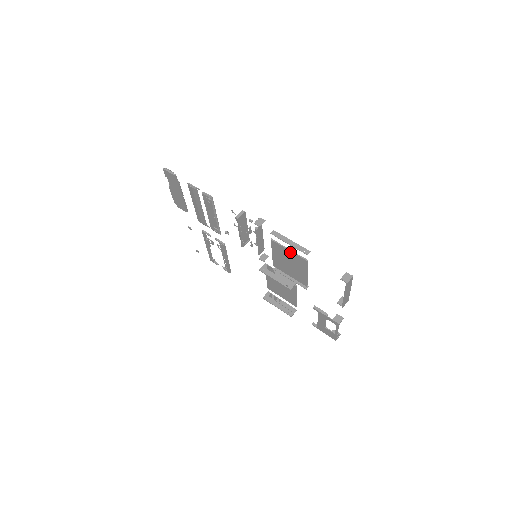
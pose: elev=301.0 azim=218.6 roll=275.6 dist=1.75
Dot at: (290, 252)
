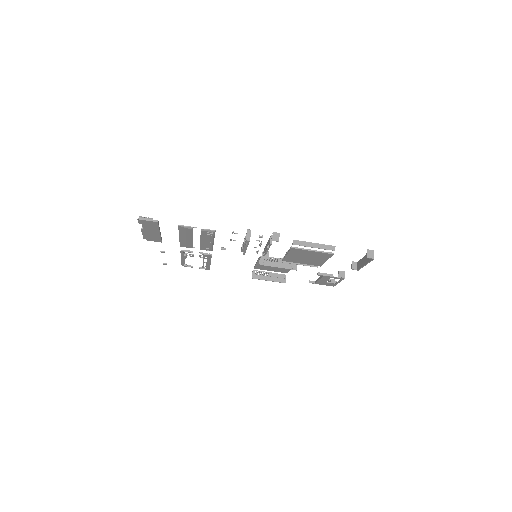
Dot at: (313, 252)
